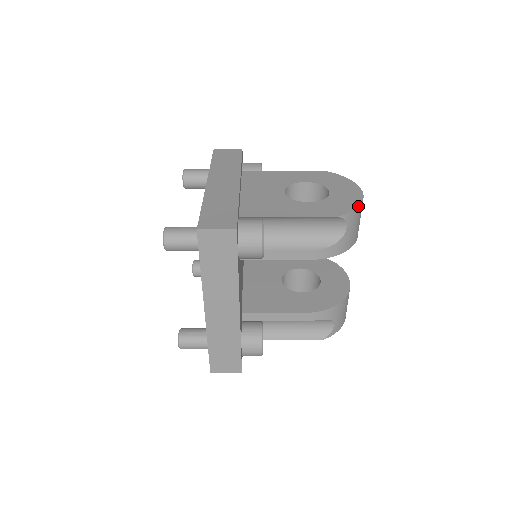
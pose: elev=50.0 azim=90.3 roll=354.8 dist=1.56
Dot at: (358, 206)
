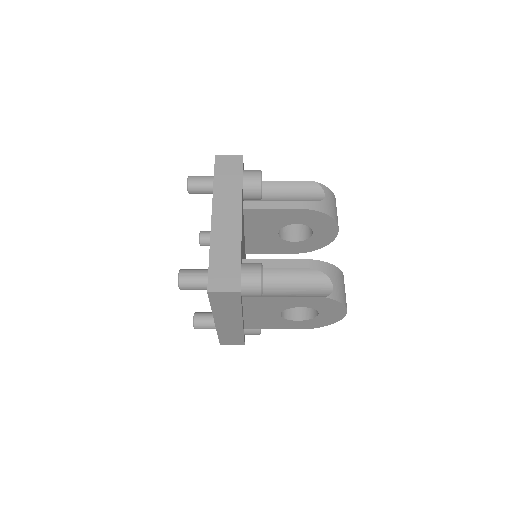
Dot at: occluded
